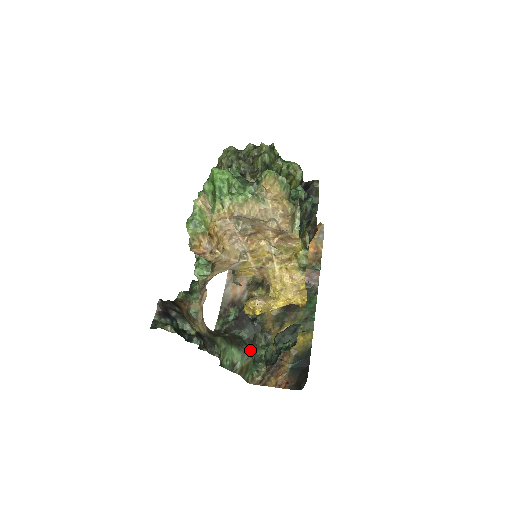
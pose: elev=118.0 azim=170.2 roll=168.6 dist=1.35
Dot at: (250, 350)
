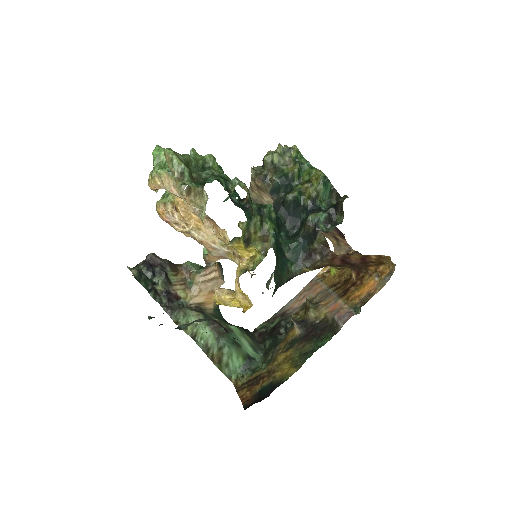
Dot at: (227, 344)
